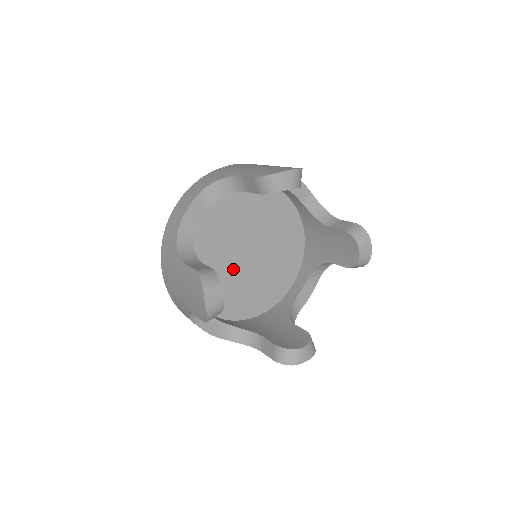
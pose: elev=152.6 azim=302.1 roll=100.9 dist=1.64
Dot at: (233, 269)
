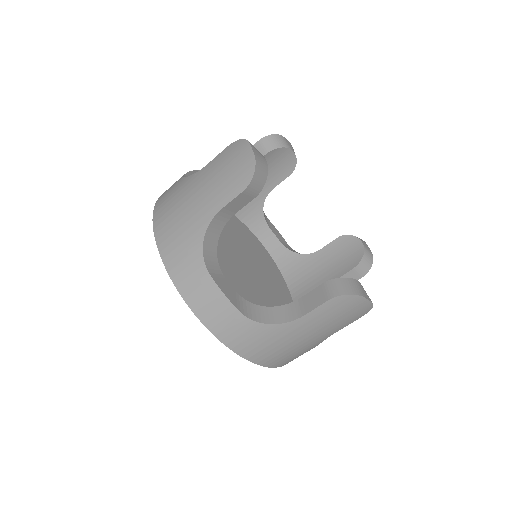
Dot at: (231, 271)
